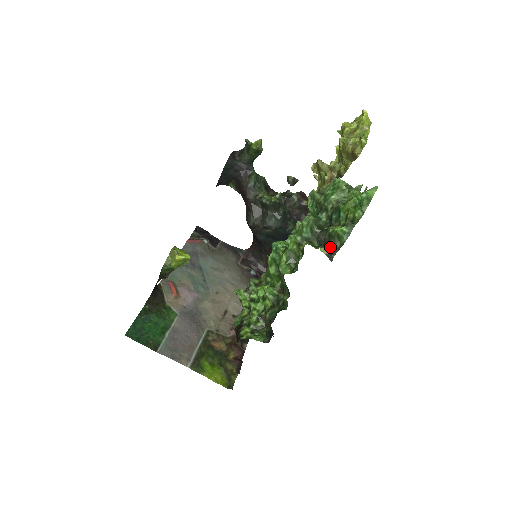
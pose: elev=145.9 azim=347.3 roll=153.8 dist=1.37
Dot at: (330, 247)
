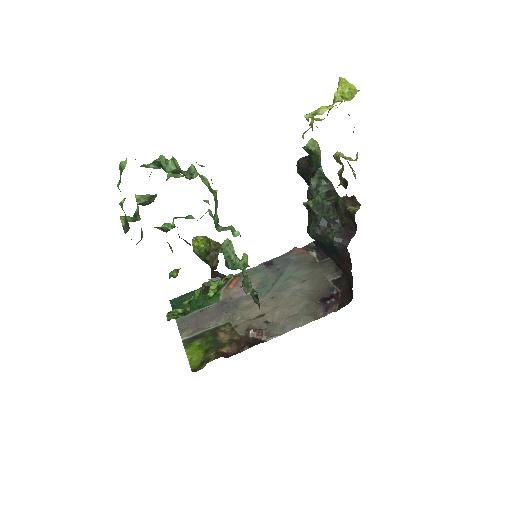
Dot at: (125, 219)
